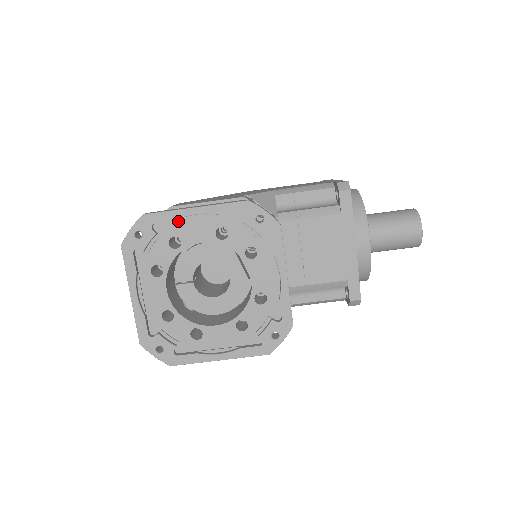
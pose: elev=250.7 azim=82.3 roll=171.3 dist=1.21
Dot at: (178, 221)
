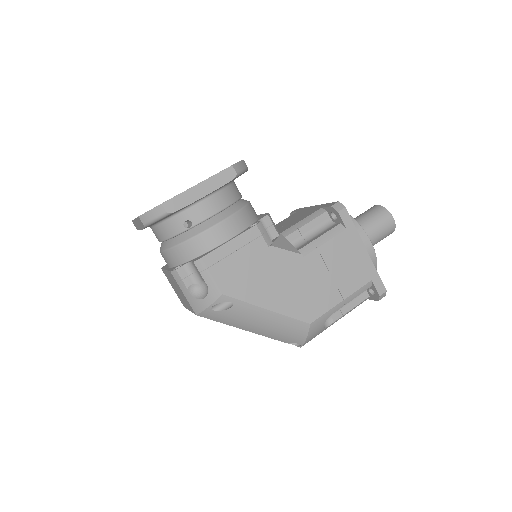
Dot at: occluded
